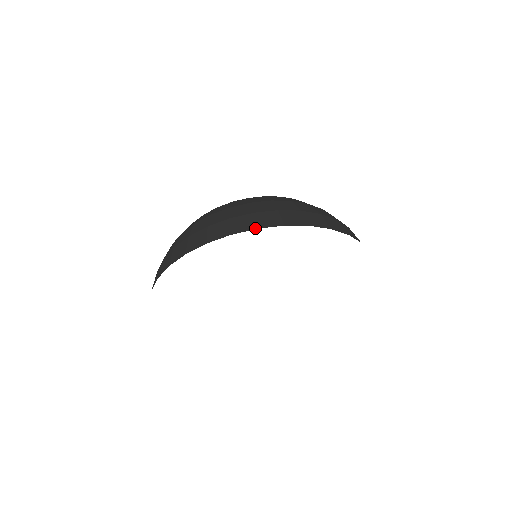
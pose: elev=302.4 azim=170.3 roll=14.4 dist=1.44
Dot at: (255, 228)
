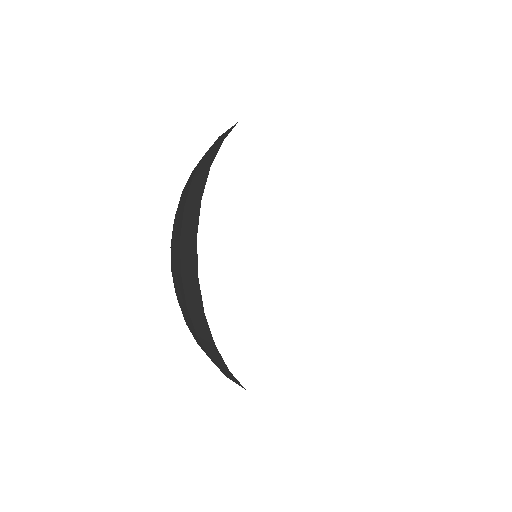
Dot at: occluded
